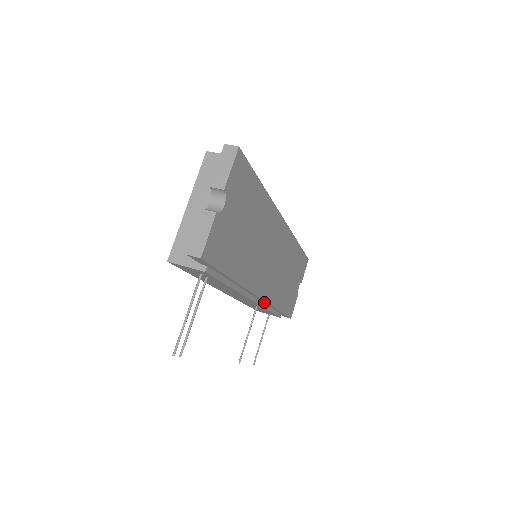
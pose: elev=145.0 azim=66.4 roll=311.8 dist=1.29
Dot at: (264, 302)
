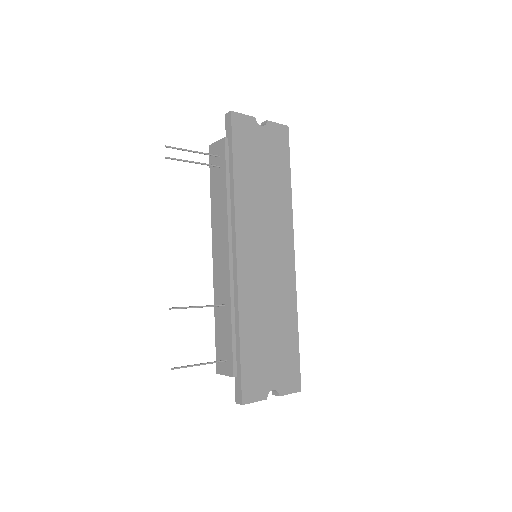
Dot at: (235, 284)
